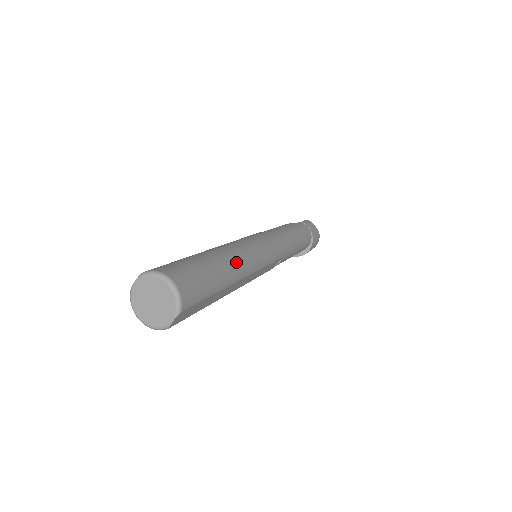
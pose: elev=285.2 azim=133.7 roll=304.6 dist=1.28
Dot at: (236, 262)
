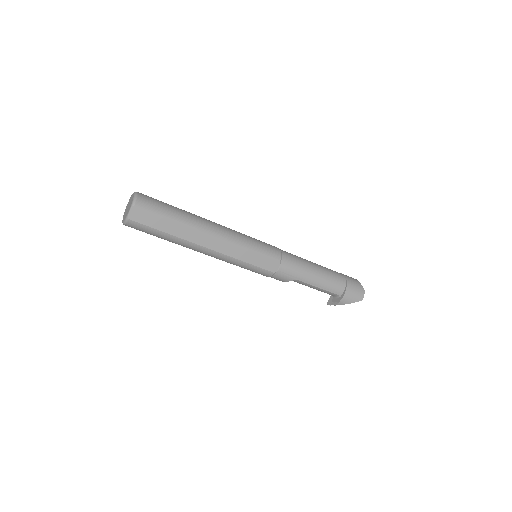
Dot at: (207, 222)
